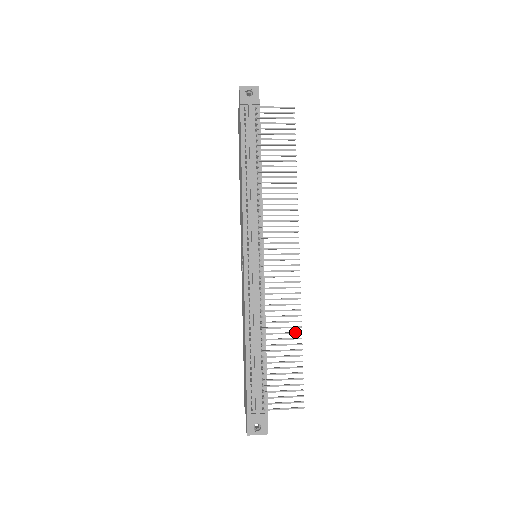
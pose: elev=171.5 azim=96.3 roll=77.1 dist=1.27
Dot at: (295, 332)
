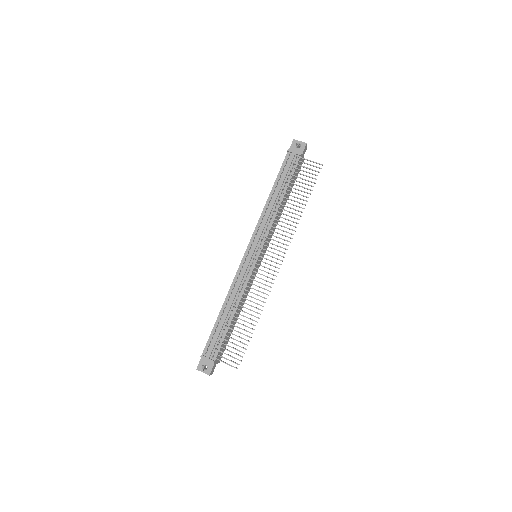
Dot at: (255, 316)
